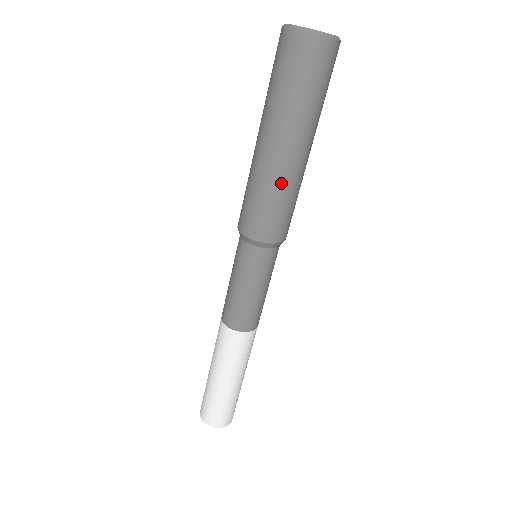
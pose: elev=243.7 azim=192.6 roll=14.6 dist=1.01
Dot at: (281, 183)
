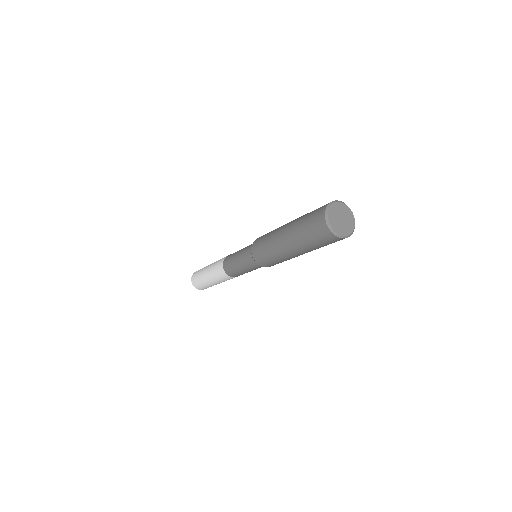
Dot at: (281, 257)
